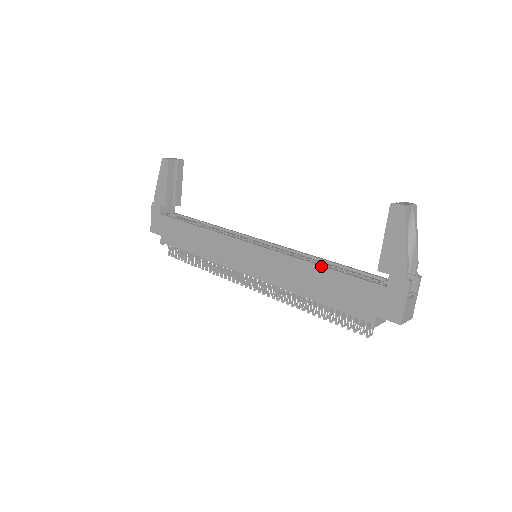
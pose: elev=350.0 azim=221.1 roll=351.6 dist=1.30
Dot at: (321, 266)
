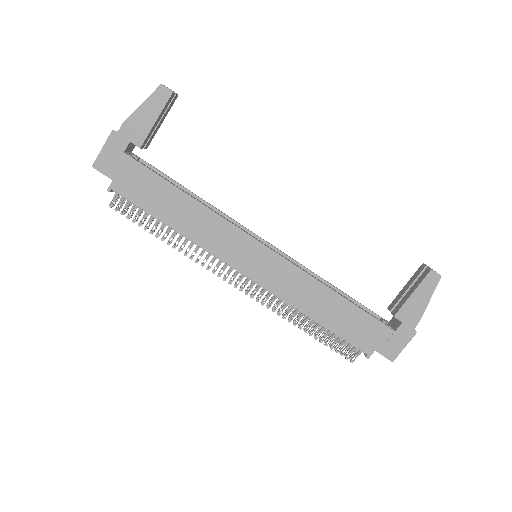
Dot at: (341, 296)
